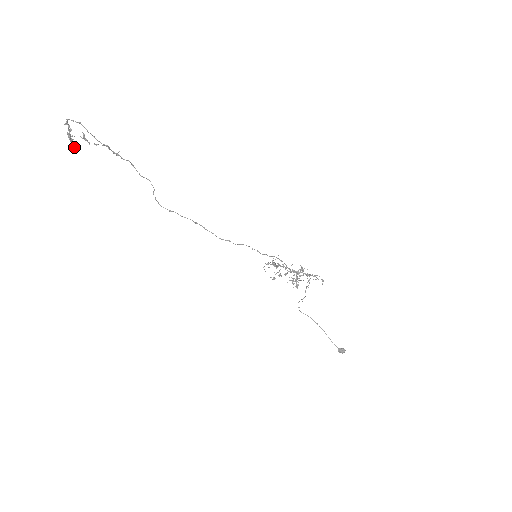
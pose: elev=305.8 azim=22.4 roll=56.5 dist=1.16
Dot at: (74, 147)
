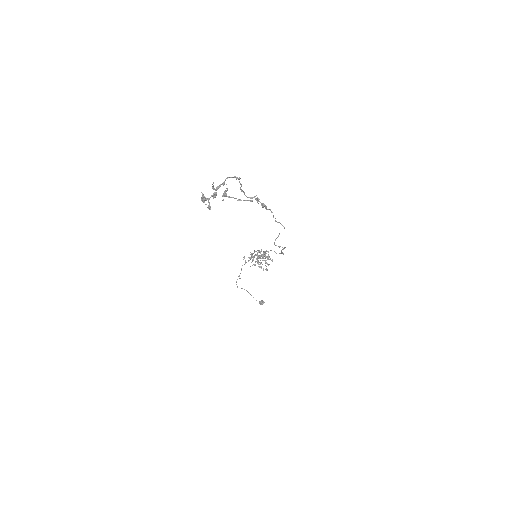
Dot at: (209, 209)
